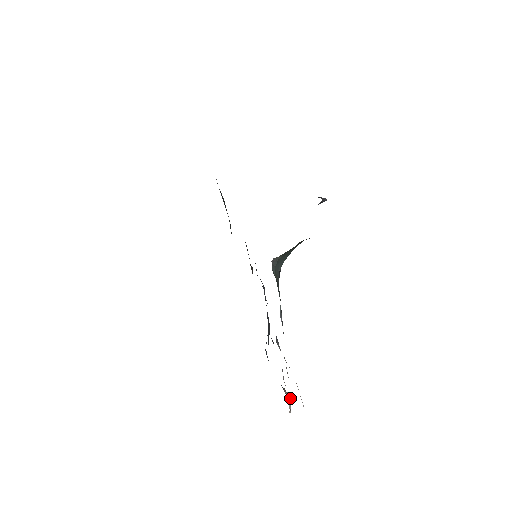
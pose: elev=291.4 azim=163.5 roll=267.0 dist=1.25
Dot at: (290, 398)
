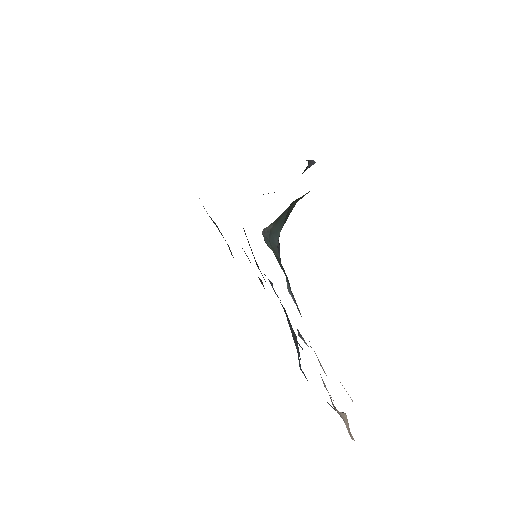
Dot at: (345, 417)
